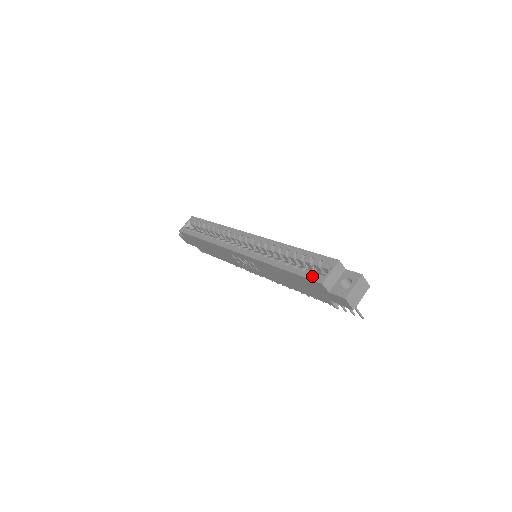
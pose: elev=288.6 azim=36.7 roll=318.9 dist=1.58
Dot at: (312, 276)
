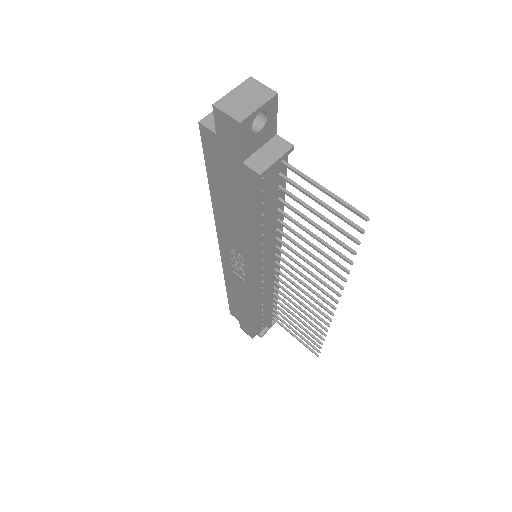
Dot at: occluded
